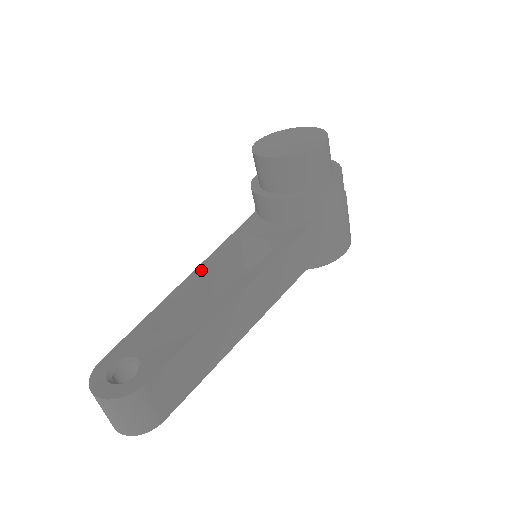
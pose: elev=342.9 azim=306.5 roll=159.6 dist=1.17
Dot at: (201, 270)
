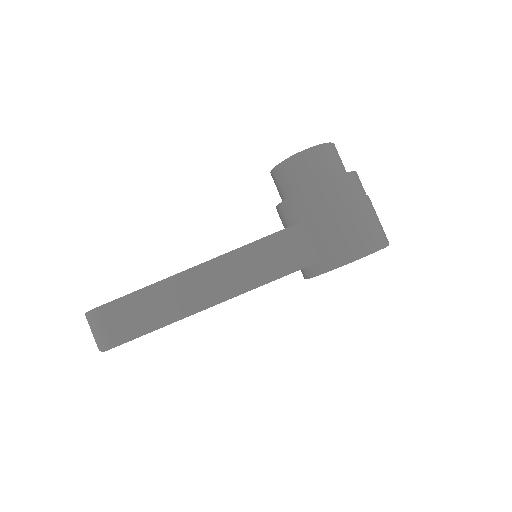
Dot at: occluded
